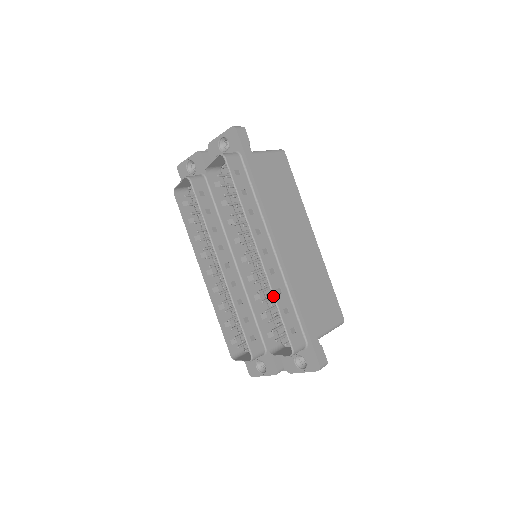
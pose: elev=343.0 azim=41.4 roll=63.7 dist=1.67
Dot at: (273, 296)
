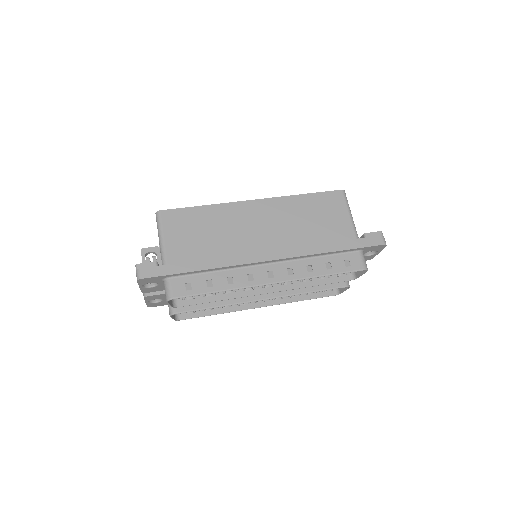
Dot at: occluded
